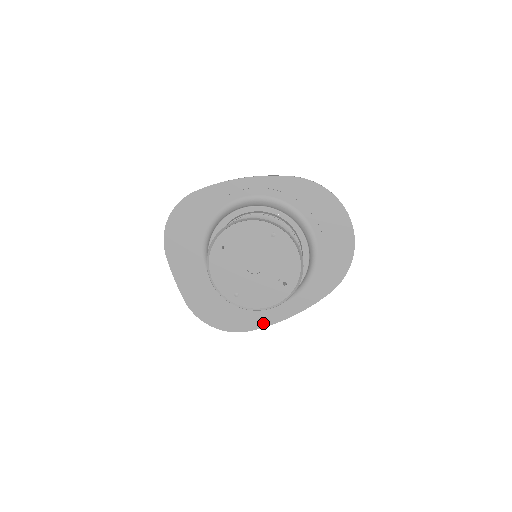
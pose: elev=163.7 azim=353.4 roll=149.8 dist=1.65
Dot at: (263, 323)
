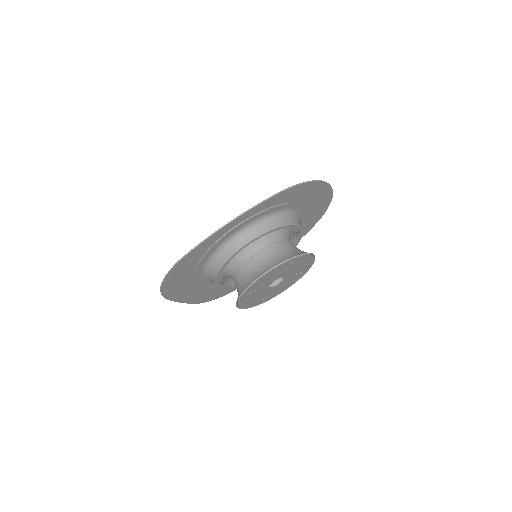
Dot at: occluded
